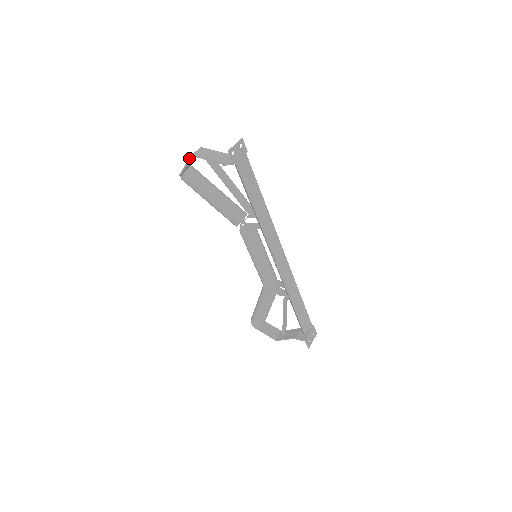
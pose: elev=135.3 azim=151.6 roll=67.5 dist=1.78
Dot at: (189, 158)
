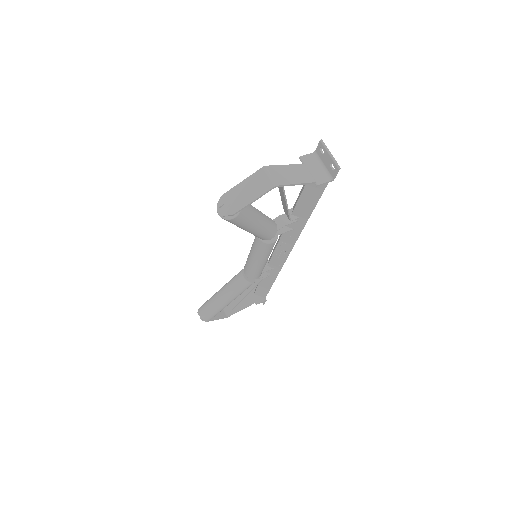
Dot at: (268, 191)
